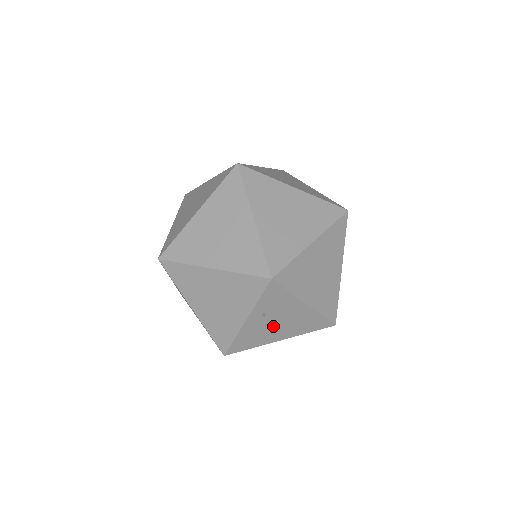
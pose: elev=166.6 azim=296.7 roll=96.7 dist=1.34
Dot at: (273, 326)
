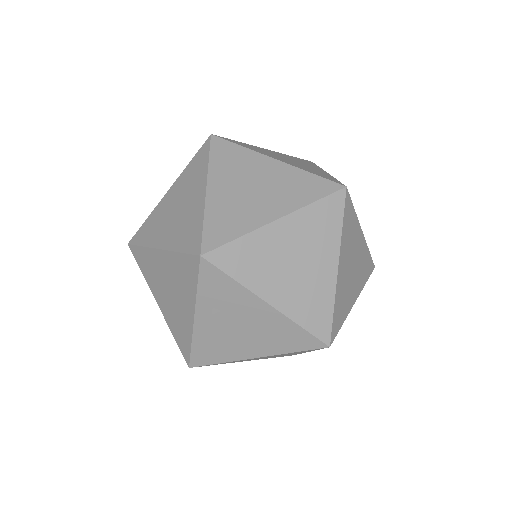
Dot at: (235, 333)
